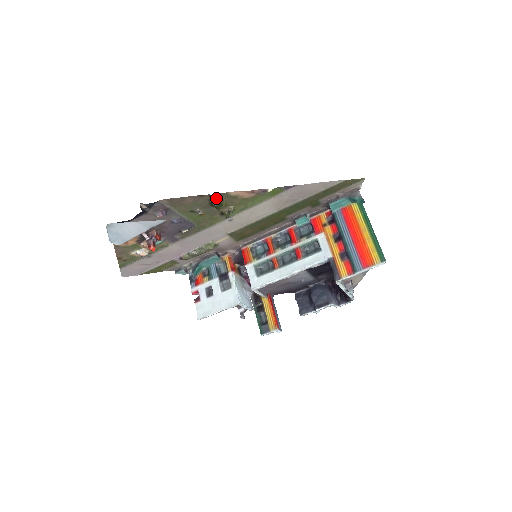
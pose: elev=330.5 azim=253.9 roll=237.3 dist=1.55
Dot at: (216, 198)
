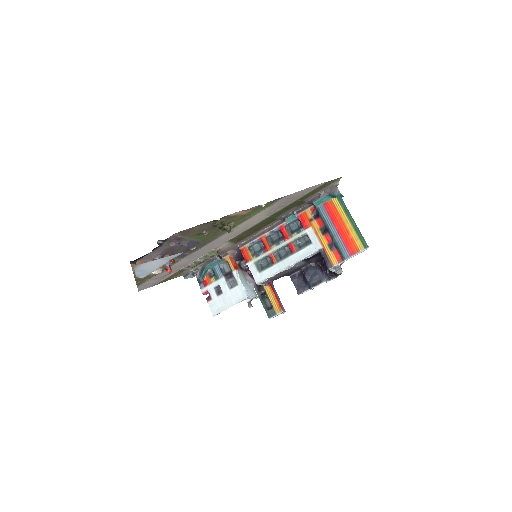
Dot at: (219, 221)
